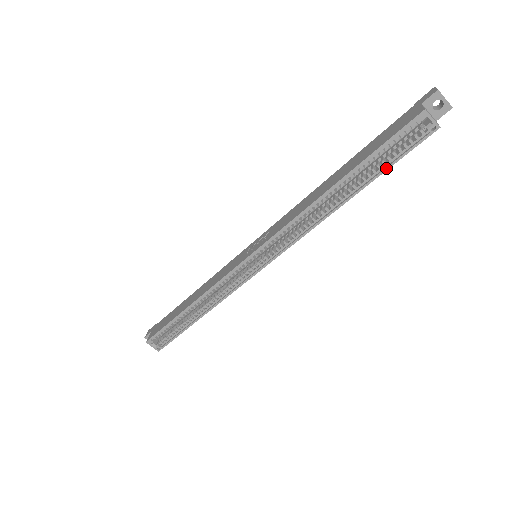
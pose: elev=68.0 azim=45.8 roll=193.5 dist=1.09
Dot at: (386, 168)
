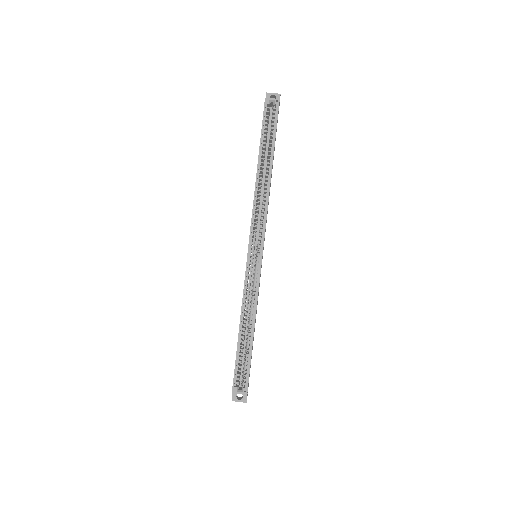
Dot at: (274, 136)
